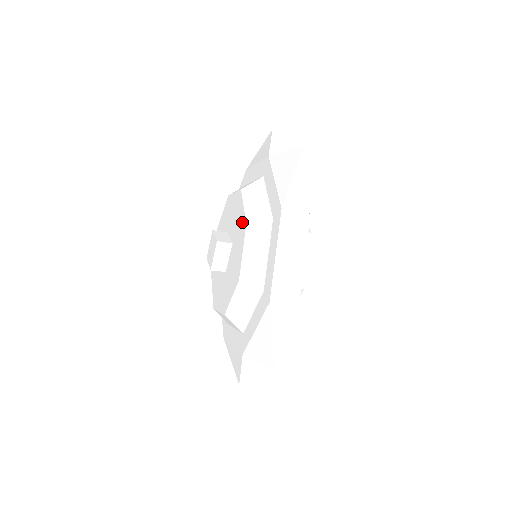
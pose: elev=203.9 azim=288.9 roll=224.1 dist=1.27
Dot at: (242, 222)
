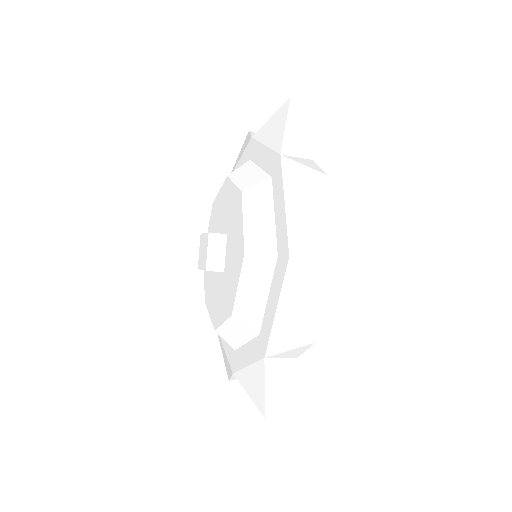
Dot at: (235, 198)
